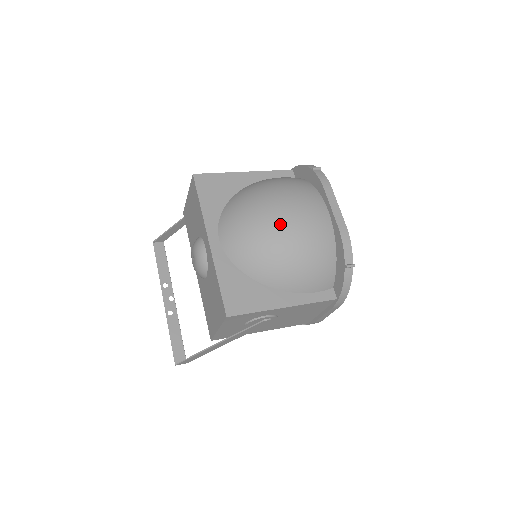
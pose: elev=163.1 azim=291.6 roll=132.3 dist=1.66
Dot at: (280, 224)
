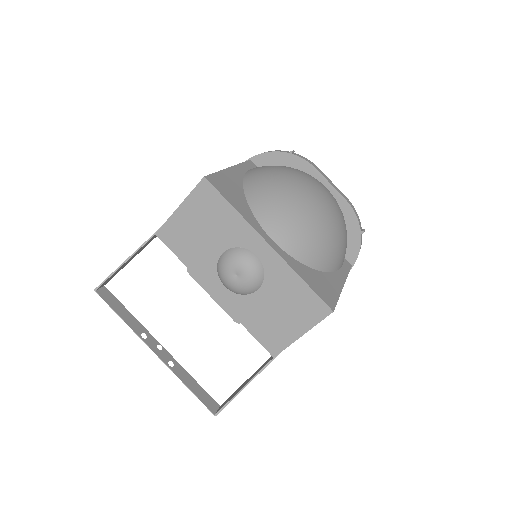
Dot at: (319, 207)
